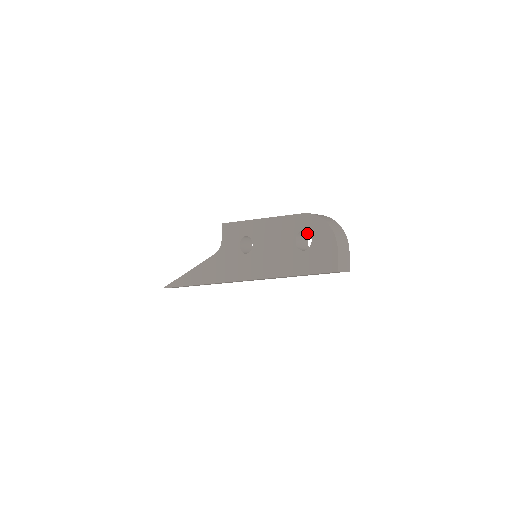
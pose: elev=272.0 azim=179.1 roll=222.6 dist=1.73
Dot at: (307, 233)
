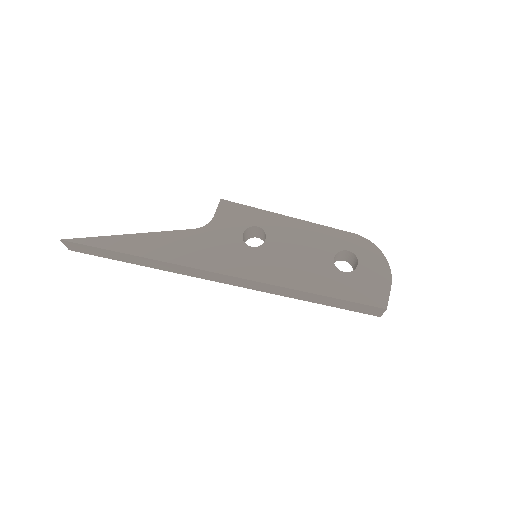
Dot at: (339, 257)
